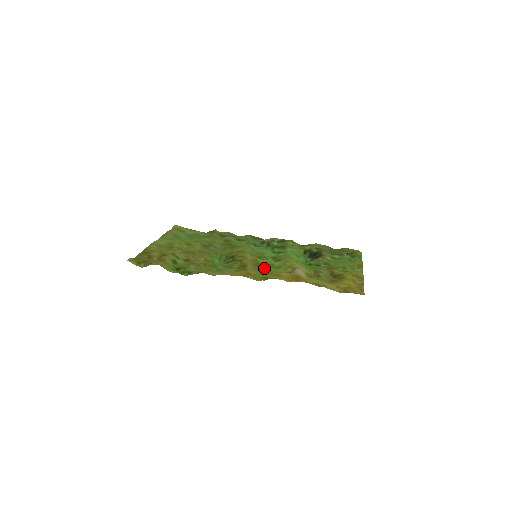
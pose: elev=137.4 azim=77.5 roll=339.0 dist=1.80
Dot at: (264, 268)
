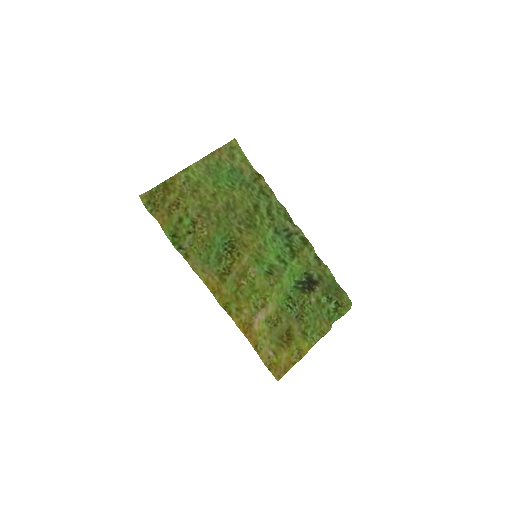
Dot at: (243, 285)
